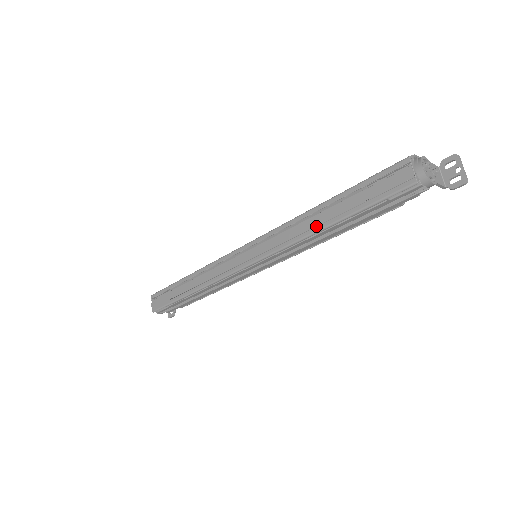
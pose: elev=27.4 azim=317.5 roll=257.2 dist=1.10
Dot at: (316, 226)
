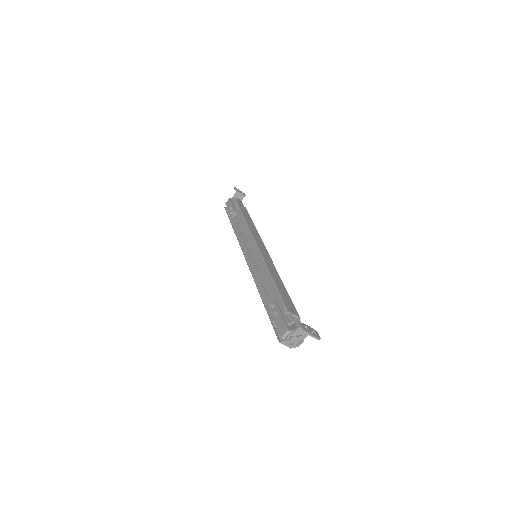
Dot at: occluded
